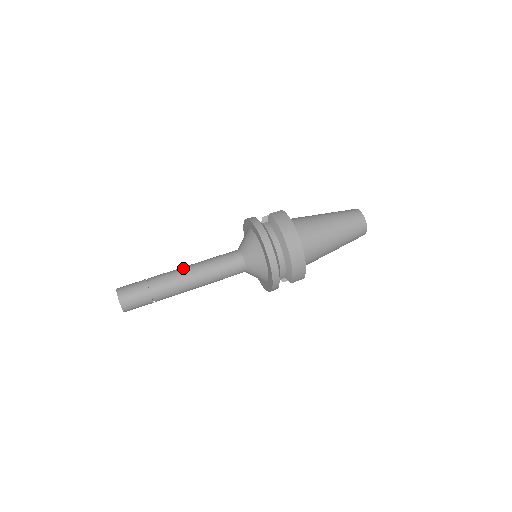
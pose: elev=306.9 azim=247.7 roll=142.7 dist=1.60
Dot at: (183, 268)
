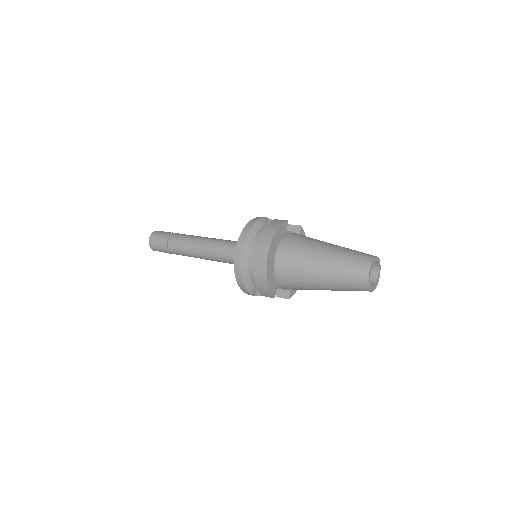
Dot at: (198, 236)
